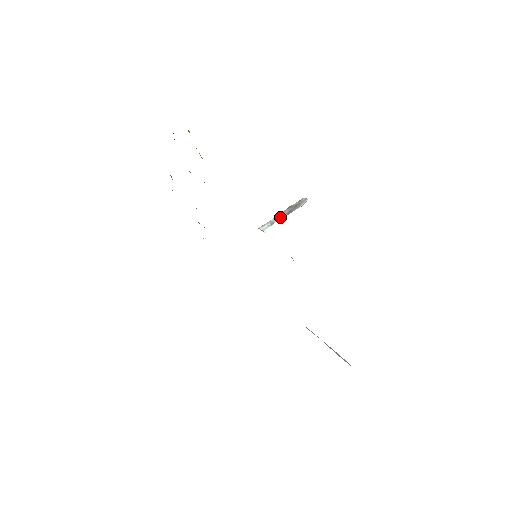
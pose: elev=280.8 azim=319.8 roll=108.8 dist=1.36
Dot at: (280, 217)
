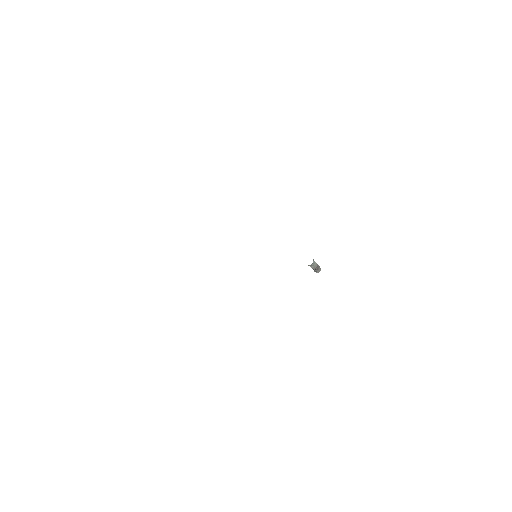
Dot at: occluded
